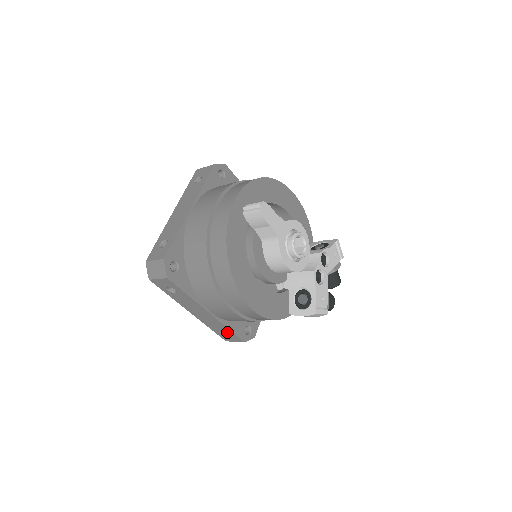
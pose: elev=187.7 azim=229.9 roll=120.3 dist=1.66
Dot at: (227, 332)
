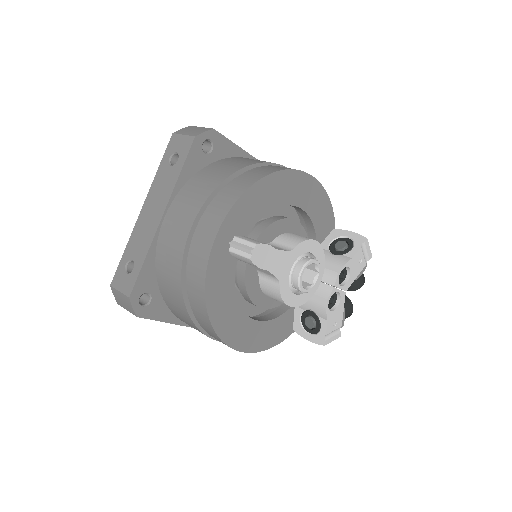
Dot at: occluded
